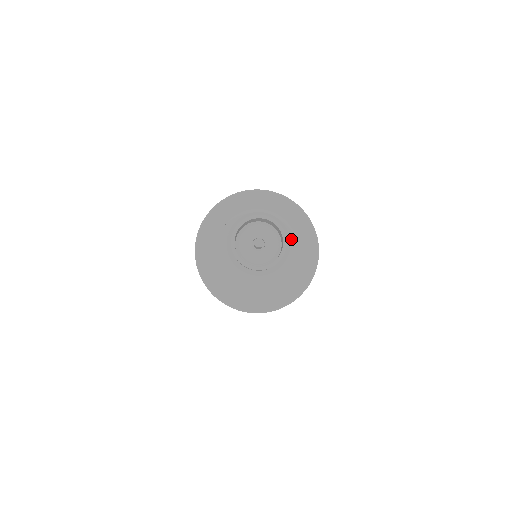
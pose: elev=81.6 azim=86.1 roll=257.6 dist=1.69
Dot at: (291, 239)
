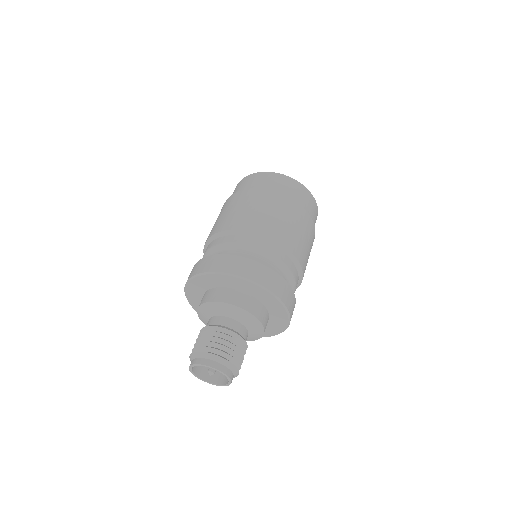
Dot at: (258, 336)
